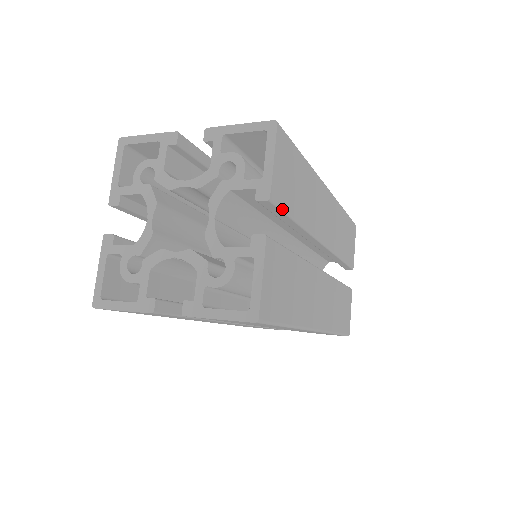
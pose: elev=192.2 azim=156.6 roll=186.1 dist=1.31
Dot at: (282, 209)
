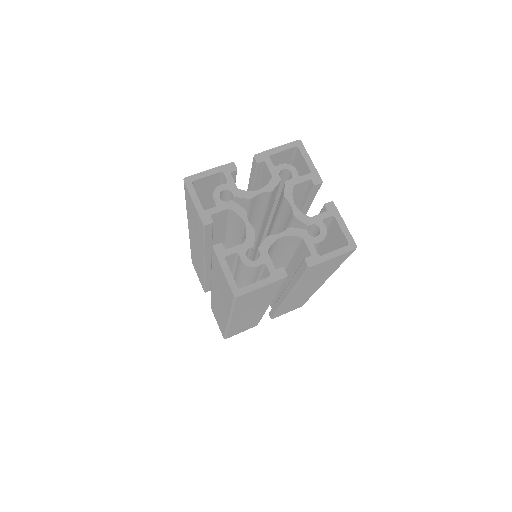
Dot at: (305, 274)
